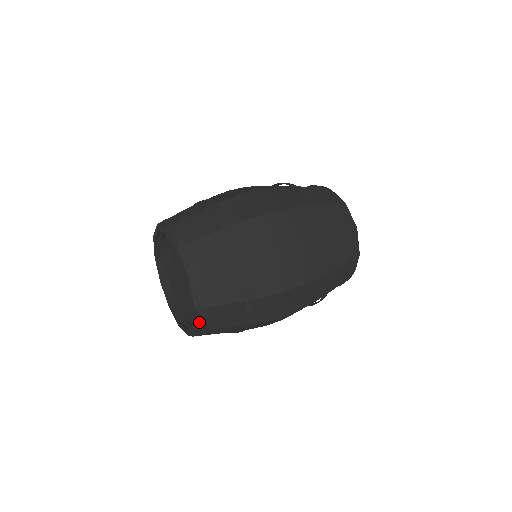
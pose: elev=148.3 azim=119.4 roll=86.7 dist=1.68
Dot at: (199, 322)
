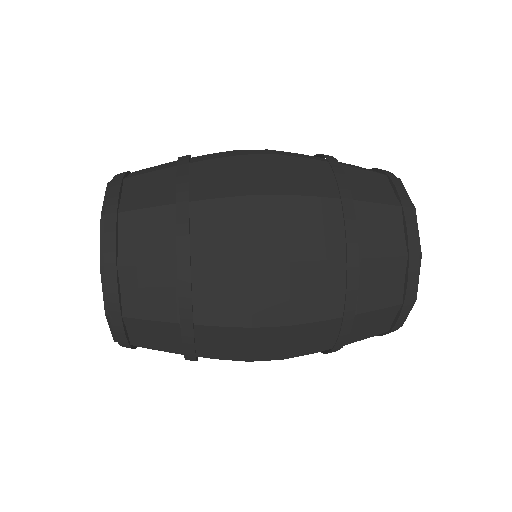
Dot at: (104, 240)
